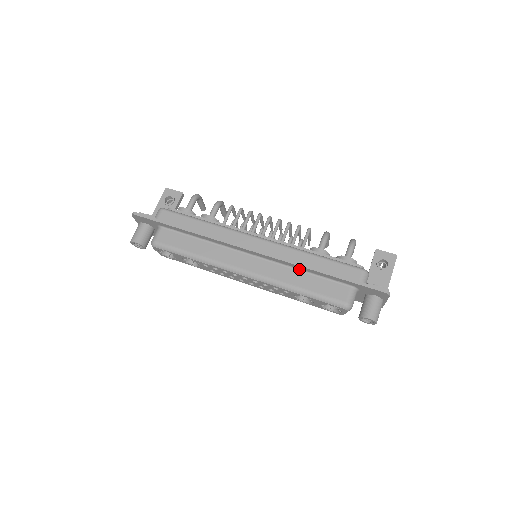
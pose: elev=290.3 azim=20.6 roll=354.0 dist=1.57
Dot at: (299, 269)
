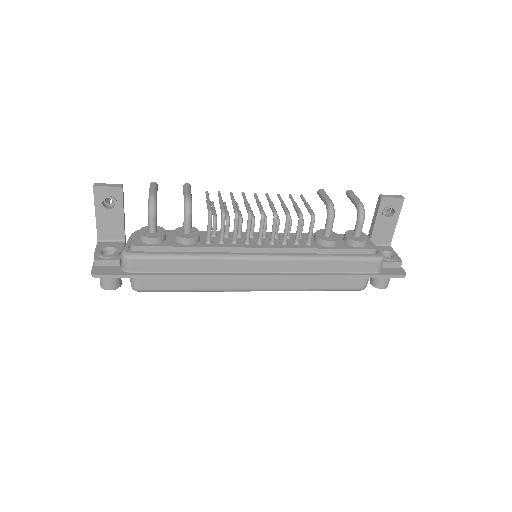
Dot at: occluded
